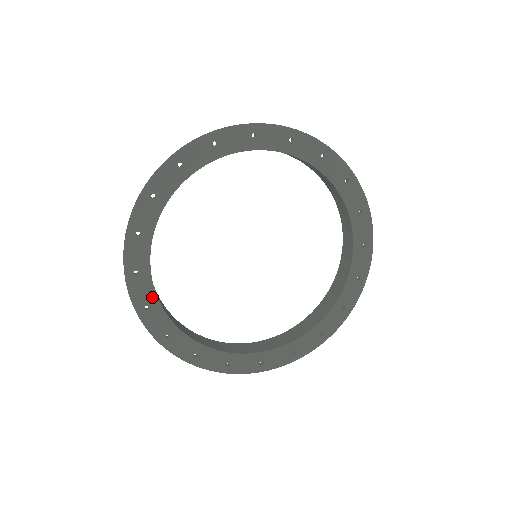
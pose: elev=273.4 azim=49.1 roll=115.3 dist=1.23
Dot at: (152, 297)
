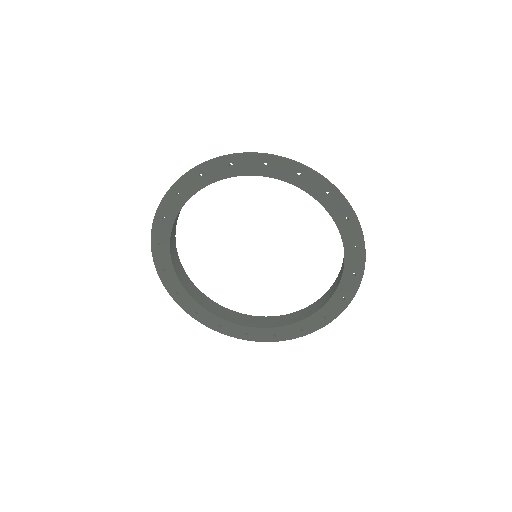
Dot at: (169, 264)
